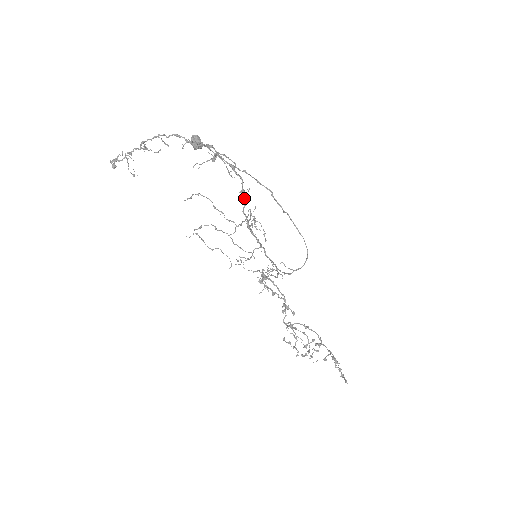
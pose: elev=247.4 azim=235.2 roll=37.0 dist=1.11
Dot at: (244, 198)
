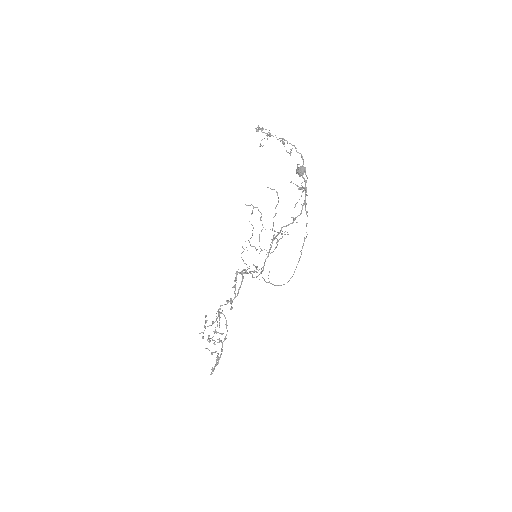
Dot at: occluded
